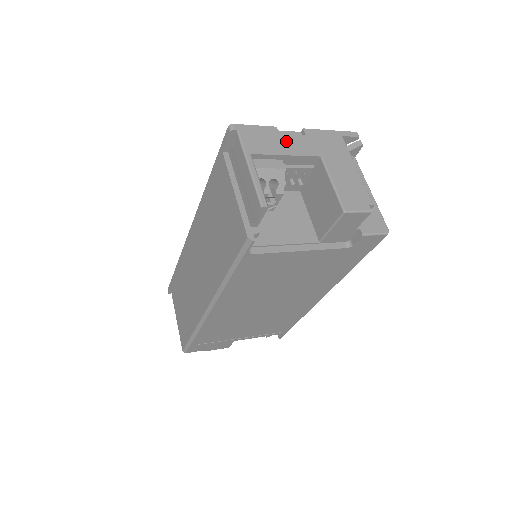
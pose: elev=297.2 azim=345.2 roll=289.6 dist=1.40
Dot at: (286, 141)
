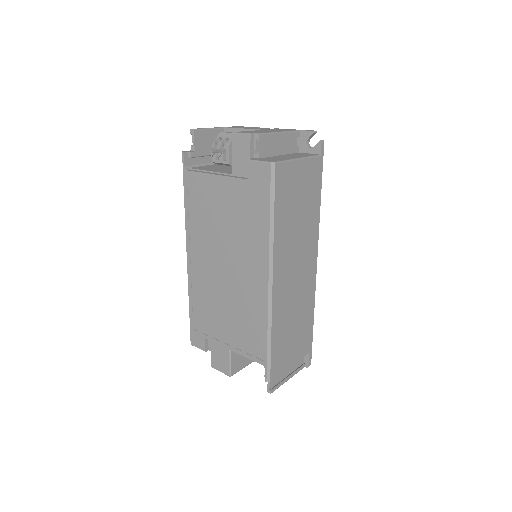
Dot at: occluded
